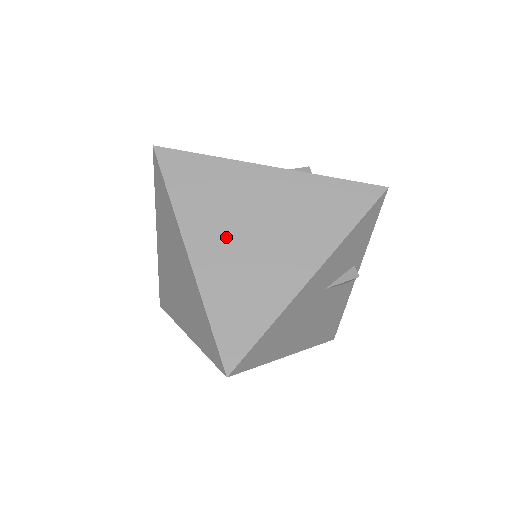
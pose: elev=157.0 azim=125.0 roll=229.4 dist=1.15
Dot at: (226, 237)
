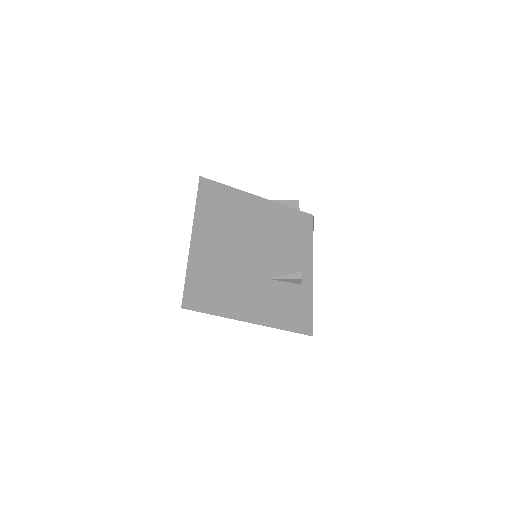
Dot at: (212, 231)
